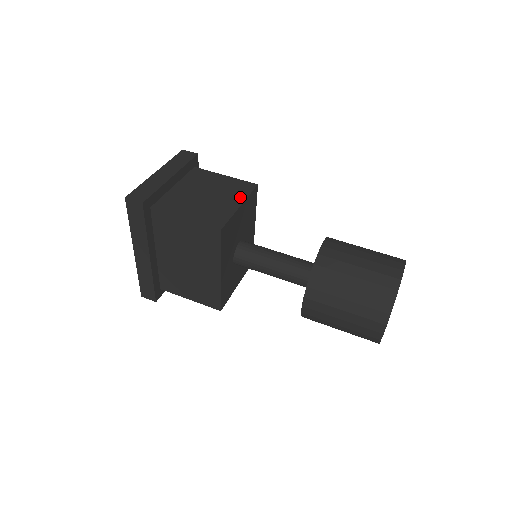
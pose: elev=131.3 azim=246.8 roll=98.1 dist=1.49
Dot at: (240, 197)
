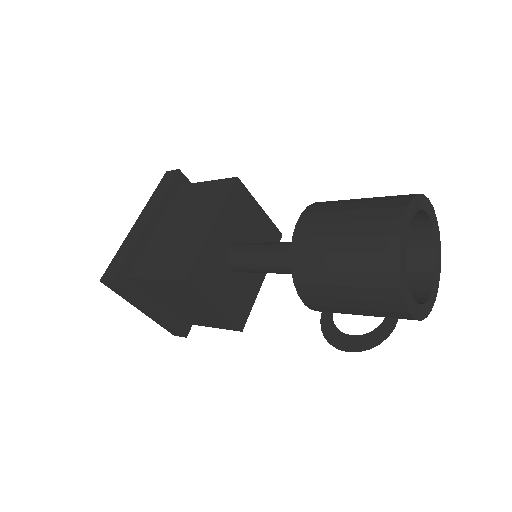
Dot at: occluded
